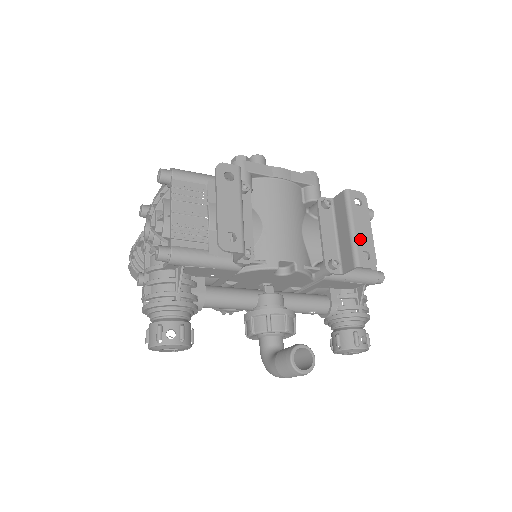
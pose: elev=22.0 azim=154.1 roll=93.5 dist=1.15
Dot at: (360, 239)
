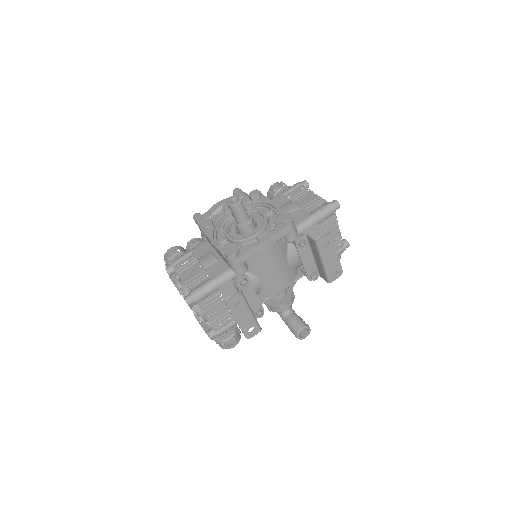
Dot at: (330, 267)
